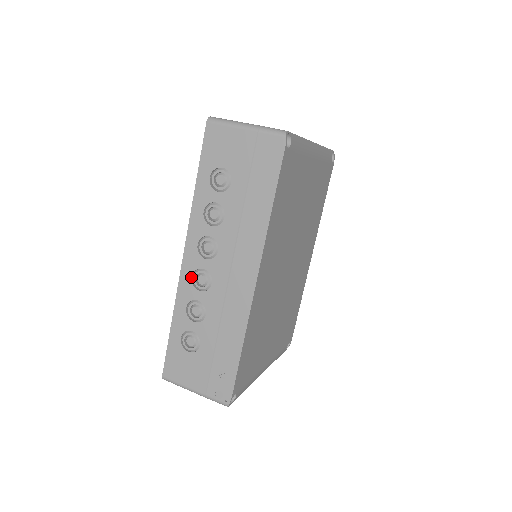
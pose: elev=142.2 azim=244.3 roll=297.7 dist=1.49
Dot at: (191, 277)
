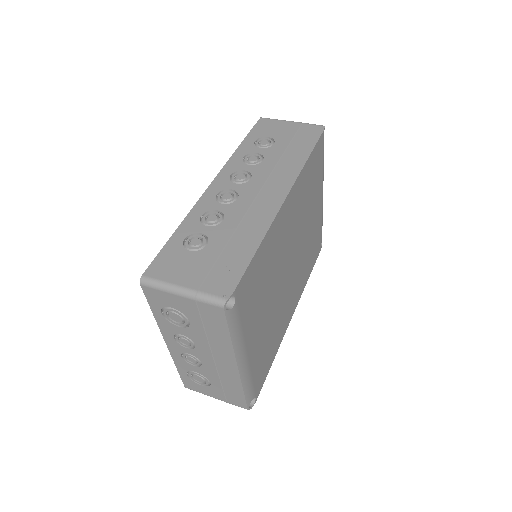
Dot at: (216, 195)
